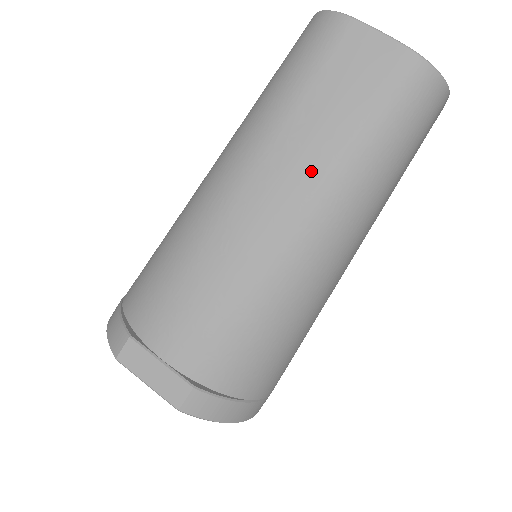
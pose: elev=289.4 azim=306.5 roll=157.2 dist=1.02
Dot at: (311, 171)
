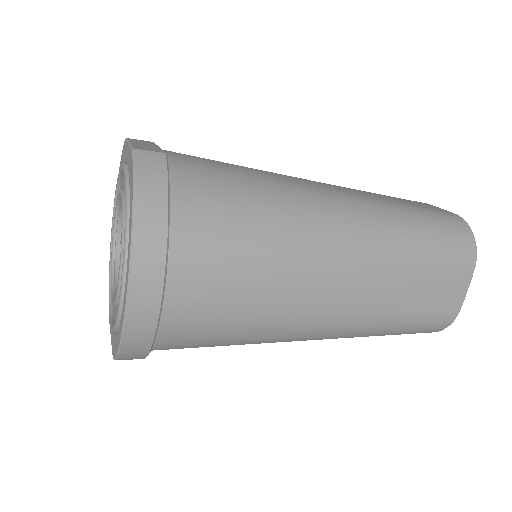
Dot at: (362, 194)
